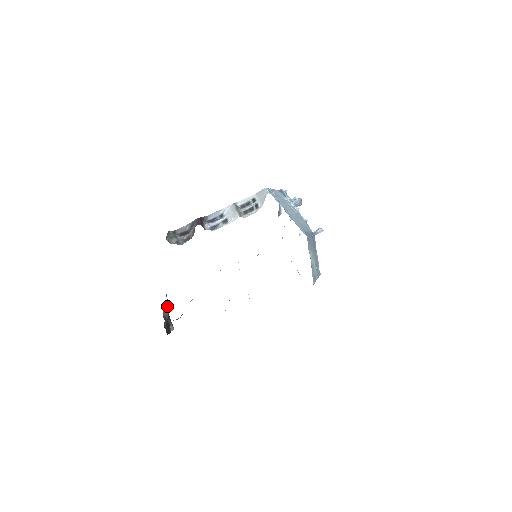
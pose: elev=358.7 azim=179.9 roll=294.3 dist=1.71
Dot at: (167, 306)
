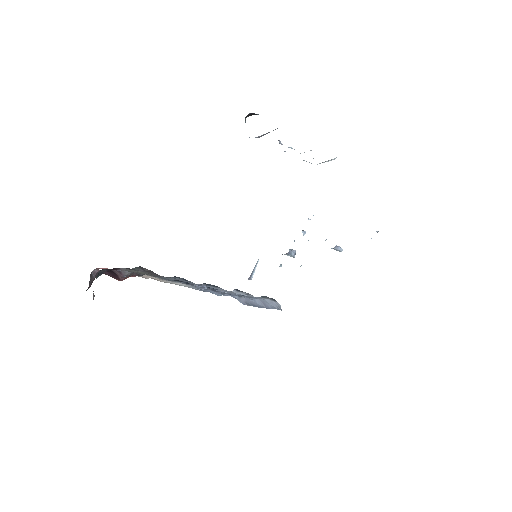
Dot at: (96, 274)
